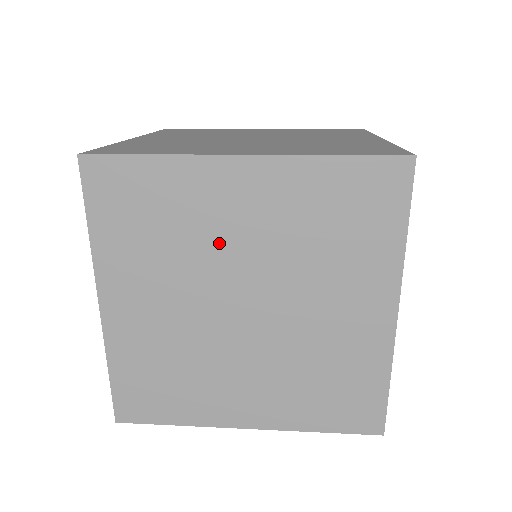
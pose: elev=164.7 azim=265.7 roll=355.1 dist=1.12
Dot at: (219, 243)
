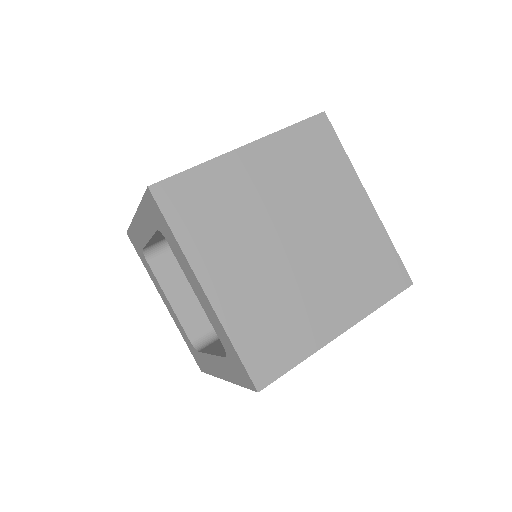
Dot at: occluded
